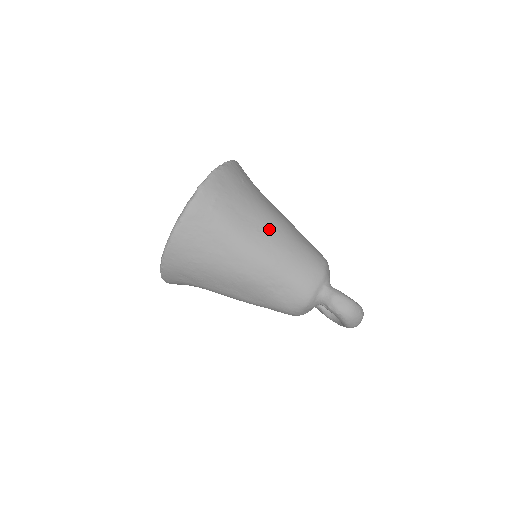
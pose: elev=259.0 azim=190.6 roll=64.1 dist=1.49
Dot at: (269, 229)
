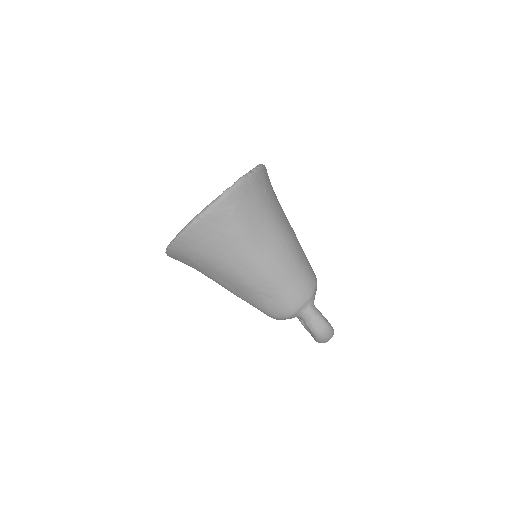
Dot at: (276, 244)
